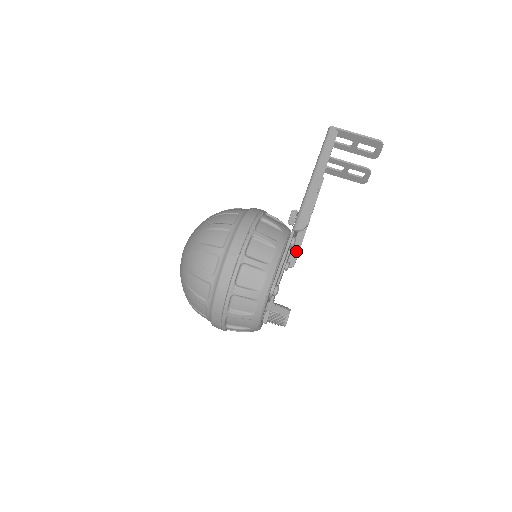
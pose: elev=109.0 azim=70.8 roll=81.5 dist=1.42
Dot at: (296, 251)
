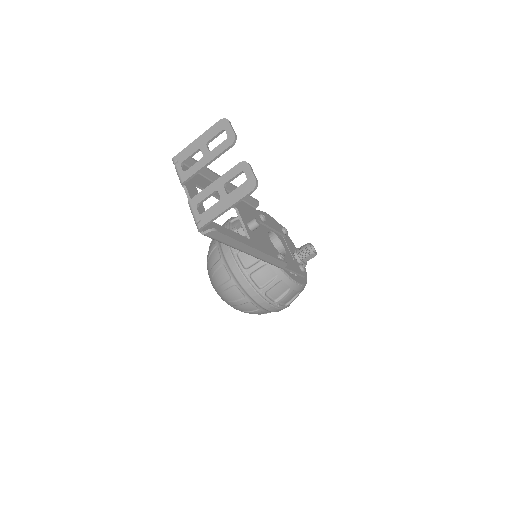
Dot at: (249, 200)
